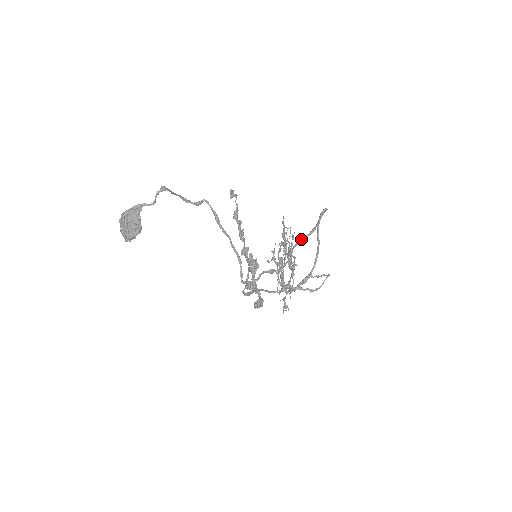
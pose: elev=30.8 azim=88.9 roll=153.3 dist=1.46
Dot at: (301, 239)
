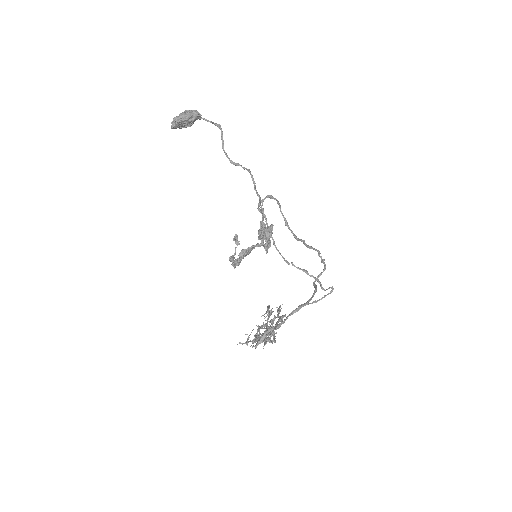
Dot at: (309, 246)
